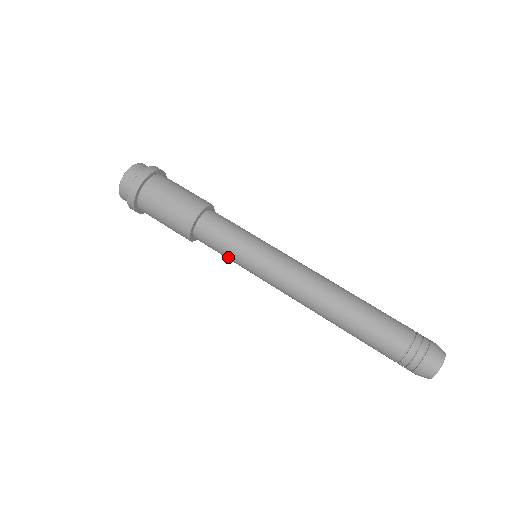
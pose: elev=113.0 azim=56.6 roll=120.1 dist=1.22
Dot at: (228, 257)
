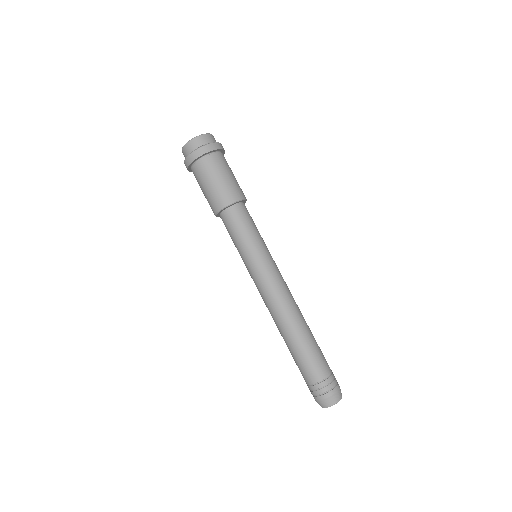
Dot at: (240, 242)
